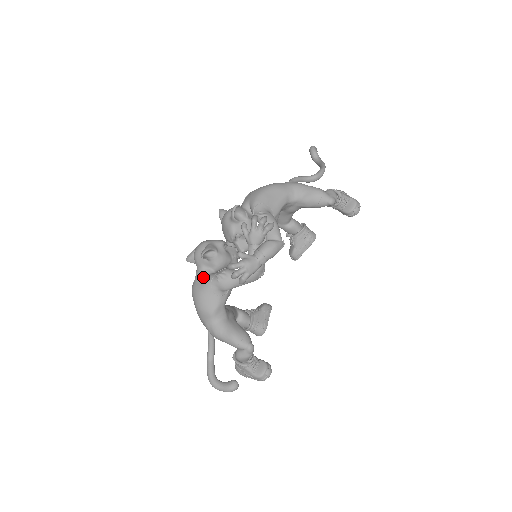
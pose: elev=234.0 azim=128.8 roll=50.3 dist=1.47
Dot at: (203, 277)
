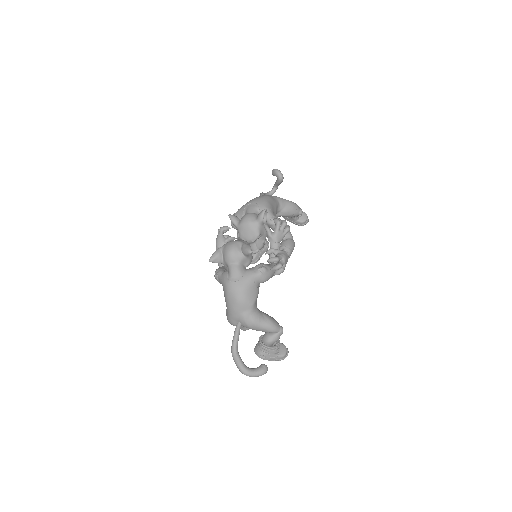
Dot at: (242, 272)
